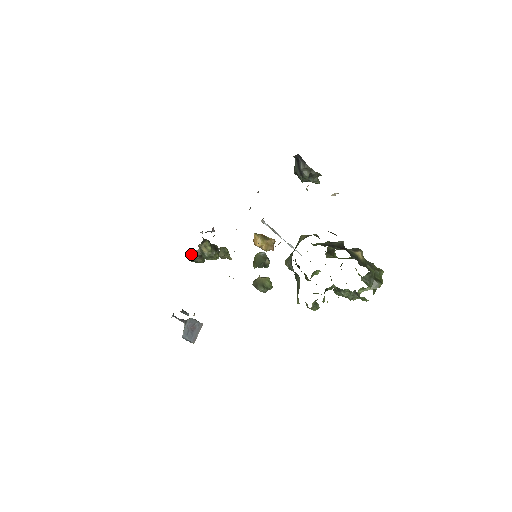
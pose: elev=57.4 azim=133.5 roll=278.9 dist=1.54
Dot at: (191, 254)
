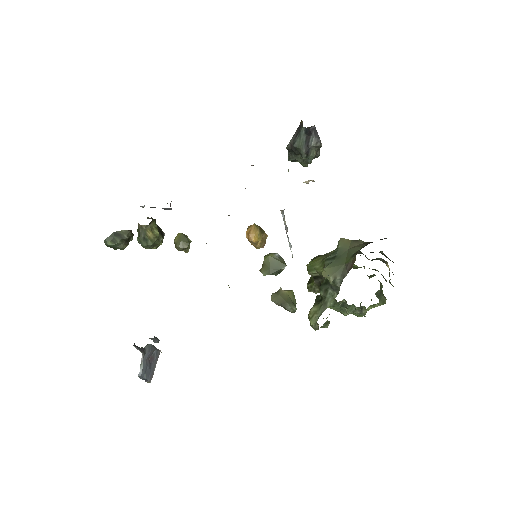
Dot at: (112, 236)
